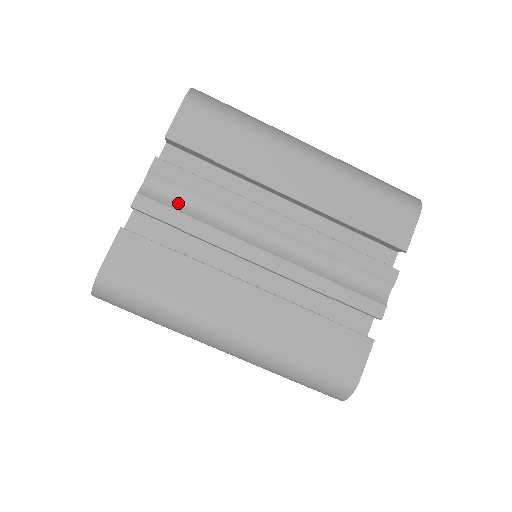
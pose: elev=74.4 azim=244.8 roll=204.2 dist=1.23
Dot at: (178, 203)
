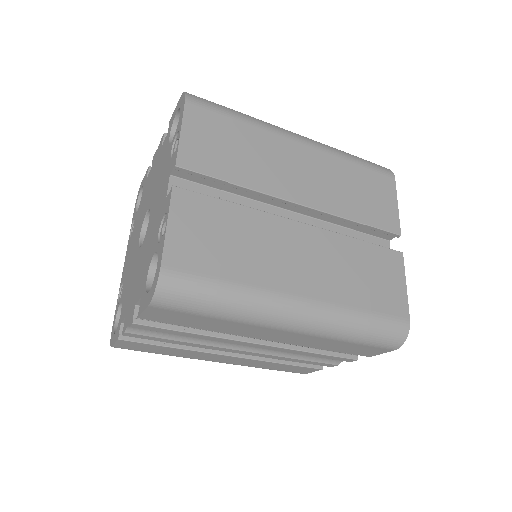
Dot at: (162, 334)
